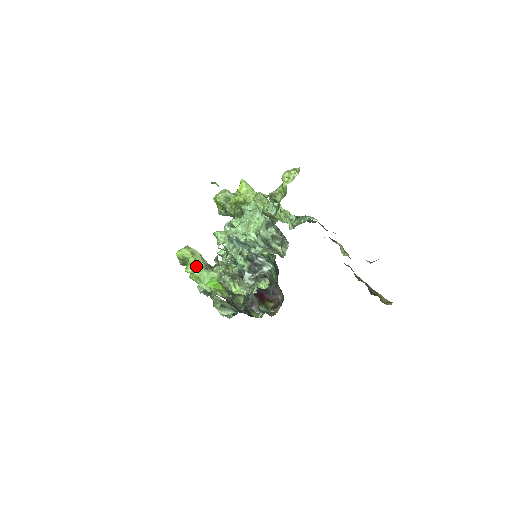
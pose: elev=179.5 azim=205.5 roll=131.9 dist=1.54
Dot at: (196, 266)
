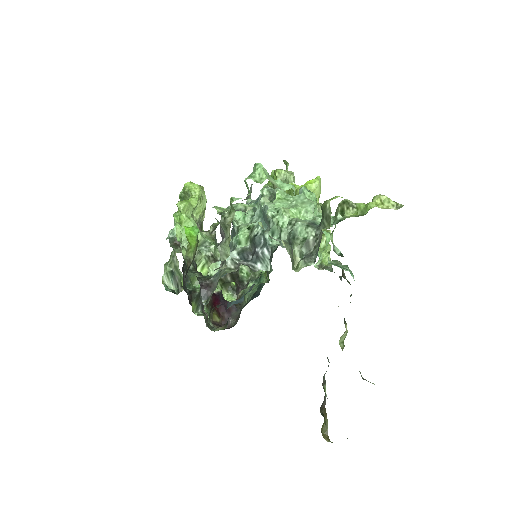
Dot at: (191, 210)
